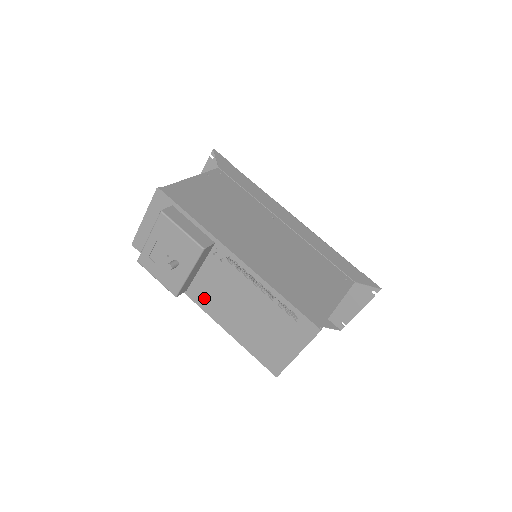
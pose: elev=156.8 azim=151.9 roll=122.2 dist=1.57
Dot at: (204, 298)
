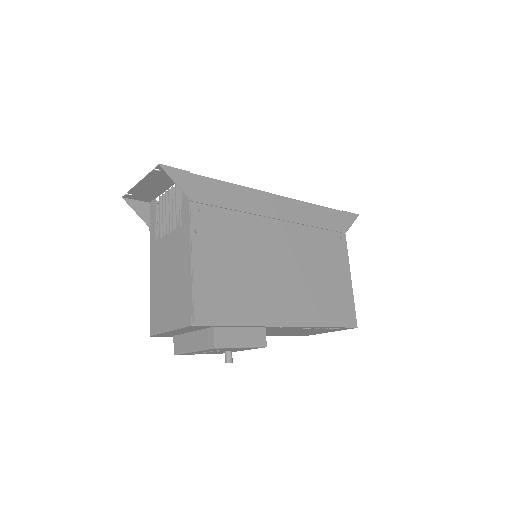
Dot at: occluded
